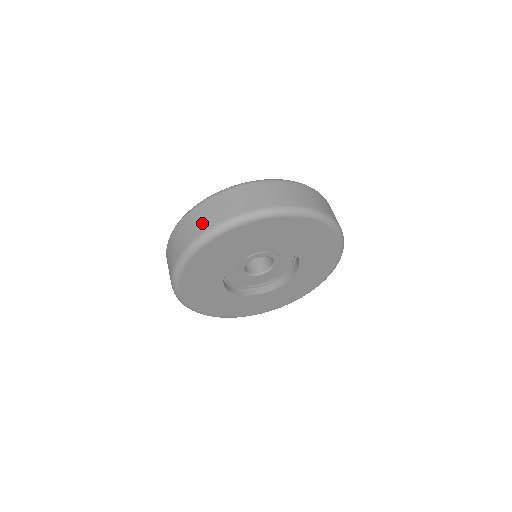
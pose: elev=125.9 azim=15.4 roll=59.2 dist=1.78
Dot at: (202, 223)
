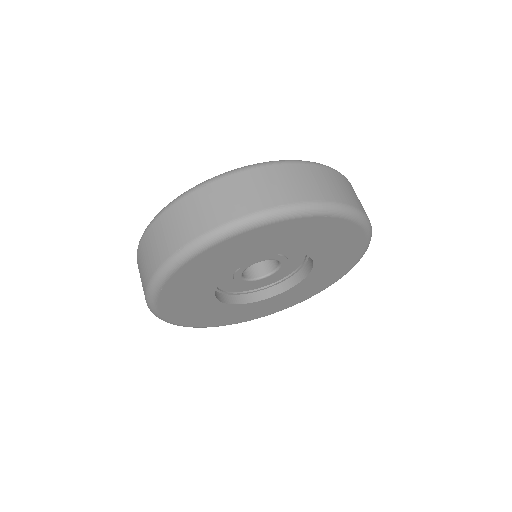
Dot at: (159, 249)
